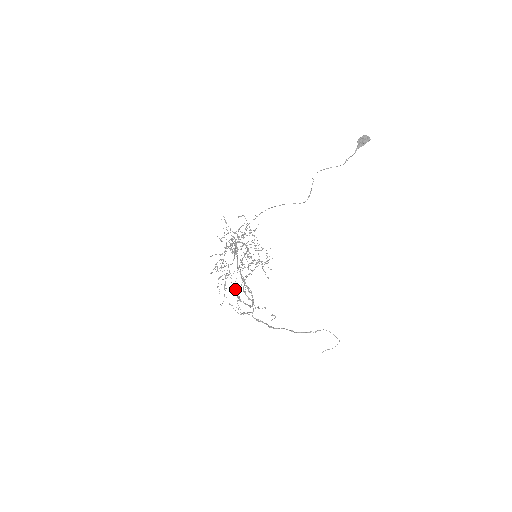
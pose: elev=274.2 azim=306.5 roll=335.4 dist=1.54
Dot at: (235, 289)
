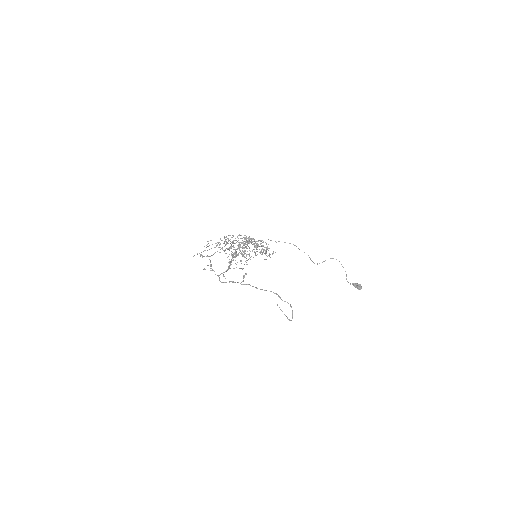
Dot at: occluded
